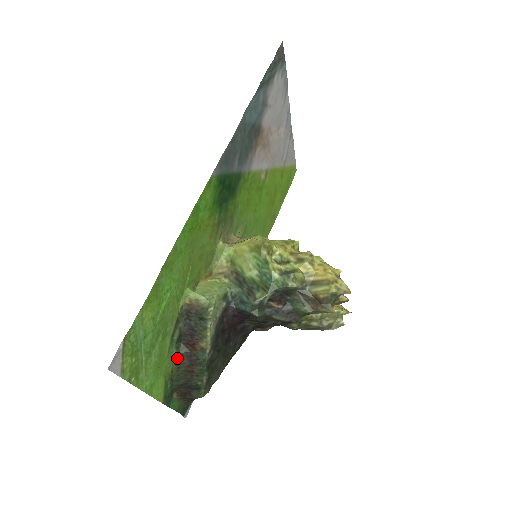
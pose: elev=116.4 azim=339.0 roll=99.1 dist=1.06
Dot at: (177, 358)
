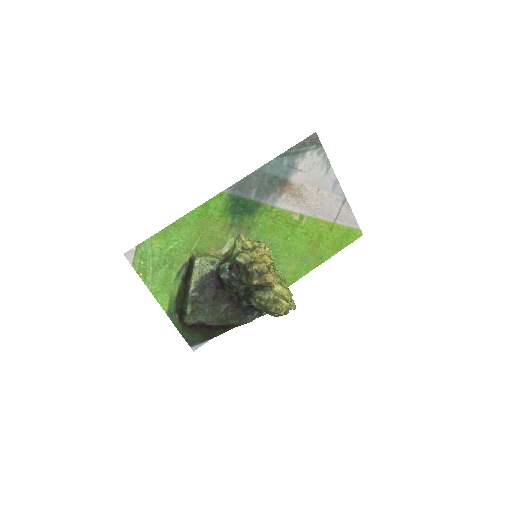
Dot at: (180, 289)
